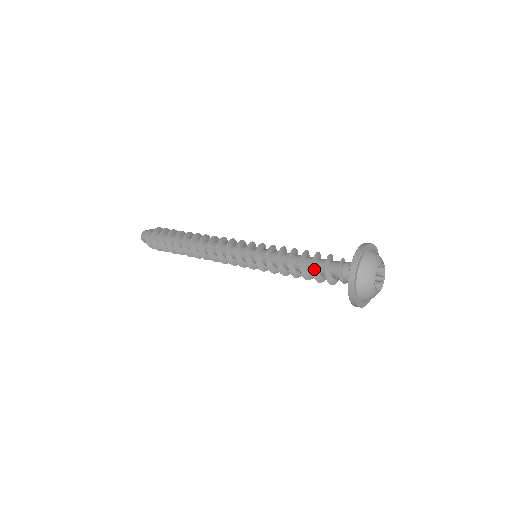
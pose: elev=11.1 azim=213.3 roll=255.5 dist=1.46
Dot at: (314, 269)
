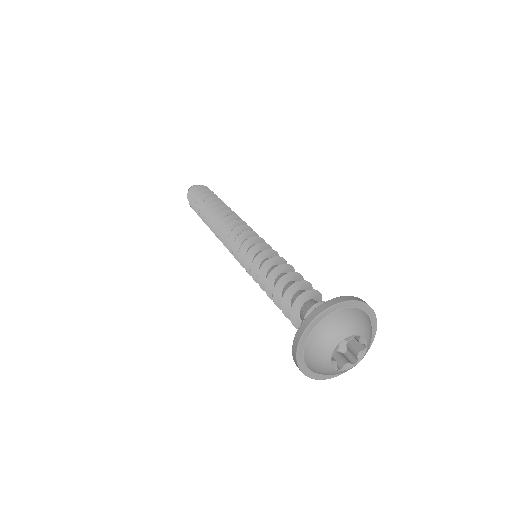
Dot at: (286, 310)
